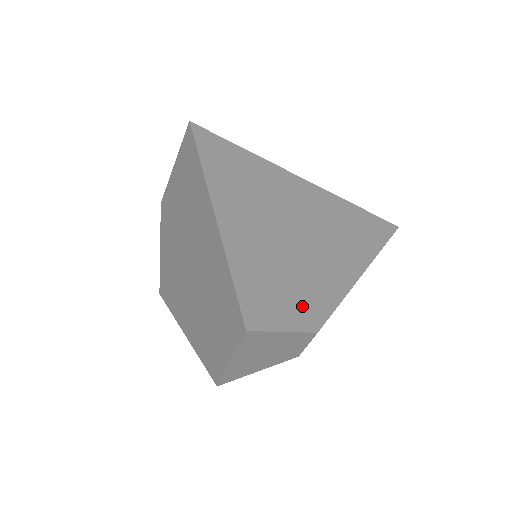
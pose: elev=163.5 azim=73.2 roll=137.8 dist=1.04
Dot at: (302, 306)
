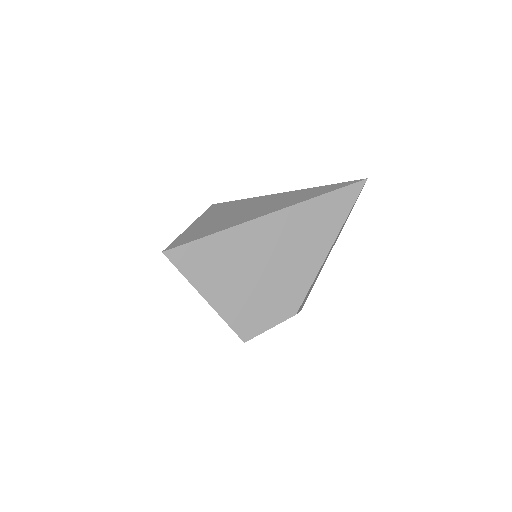
Dot at: (280, 307)
